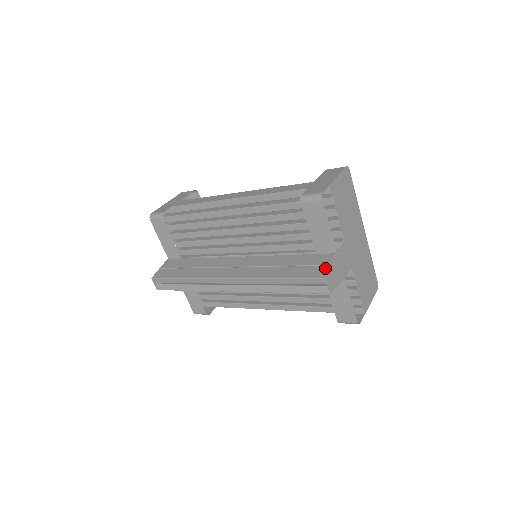
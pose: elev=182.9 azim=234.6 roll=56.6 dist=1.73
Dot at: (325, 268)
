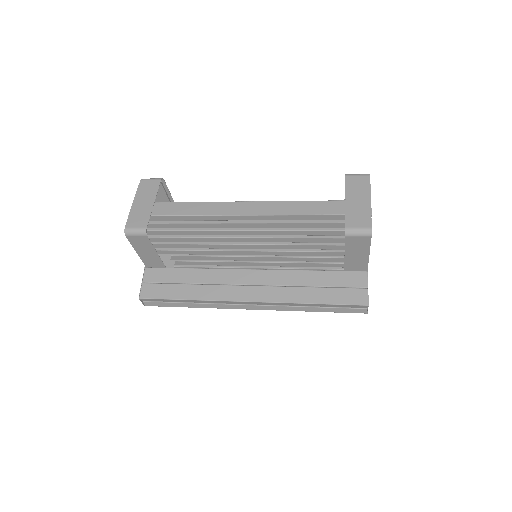
Dot at: (363, 292)
